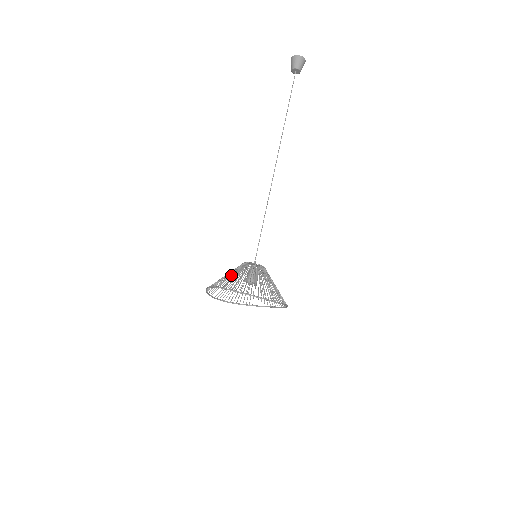
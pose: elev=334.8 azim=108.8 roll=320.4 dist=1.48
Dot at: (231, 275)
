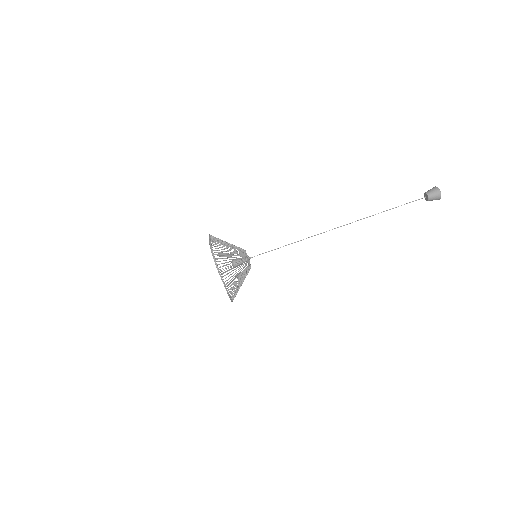
Dot at: (226, 242)
